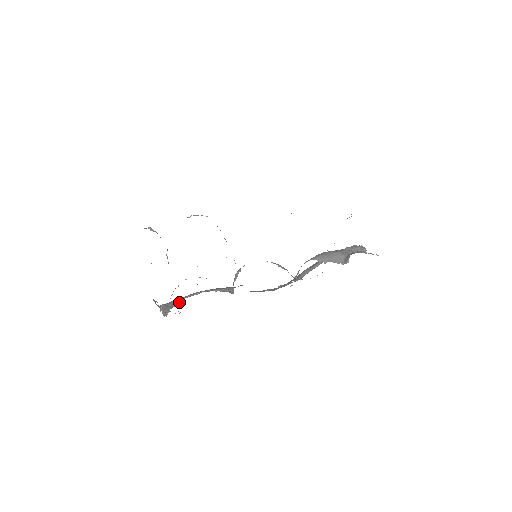
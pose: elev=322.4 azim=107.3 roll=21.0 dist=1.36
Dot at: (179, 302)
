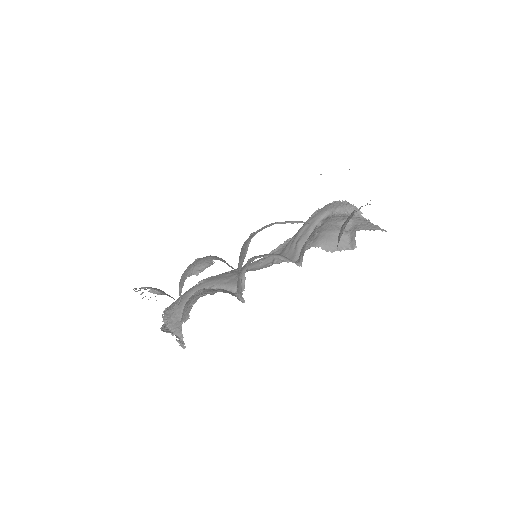
Dot at: occluded
